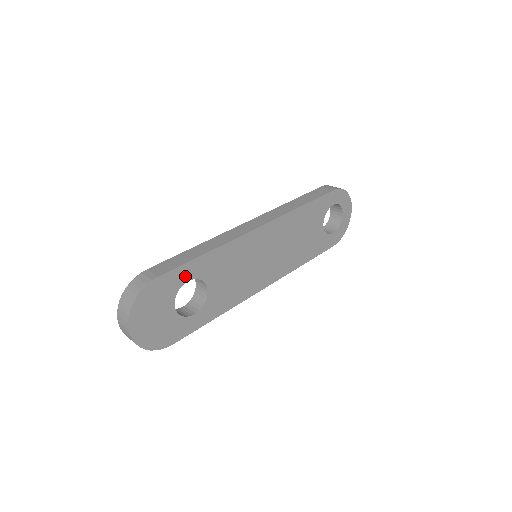
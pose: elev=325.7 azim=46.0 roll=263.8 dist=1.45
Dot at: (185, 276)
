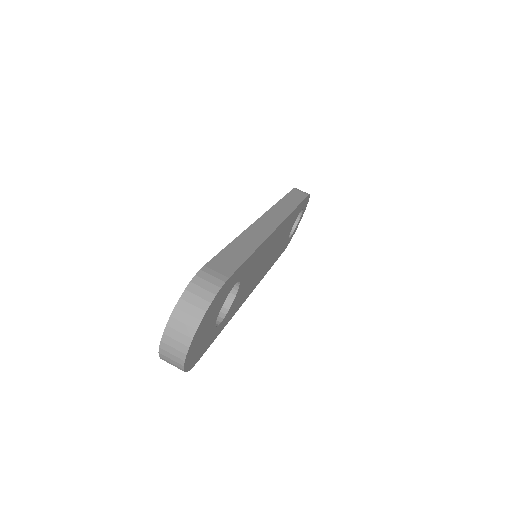
Dot at: (237, 278)
